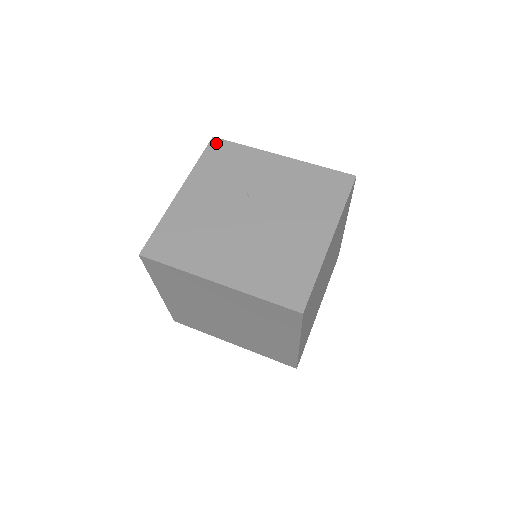
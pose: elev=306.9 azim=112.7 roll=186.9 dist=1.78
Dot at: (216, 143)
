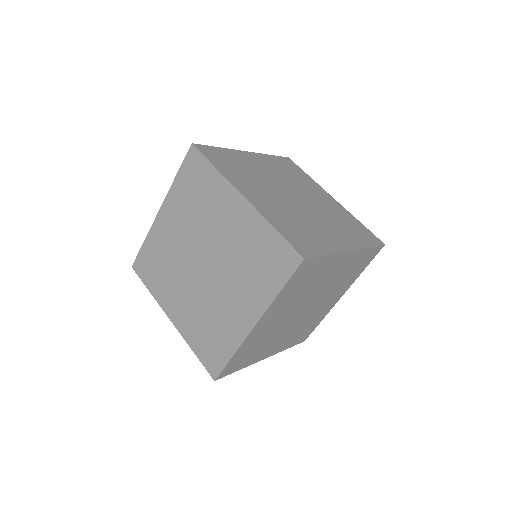
Dot at: (289, 160)
